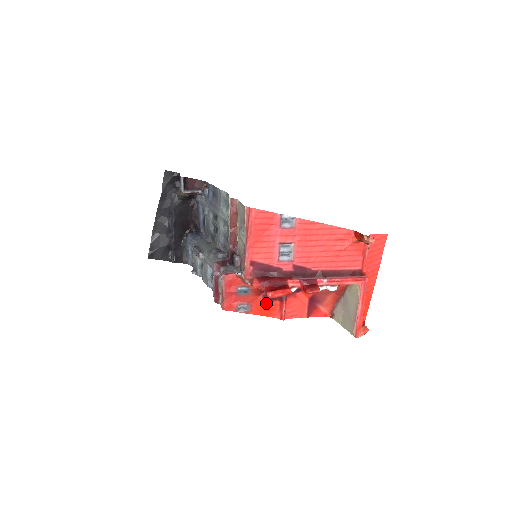
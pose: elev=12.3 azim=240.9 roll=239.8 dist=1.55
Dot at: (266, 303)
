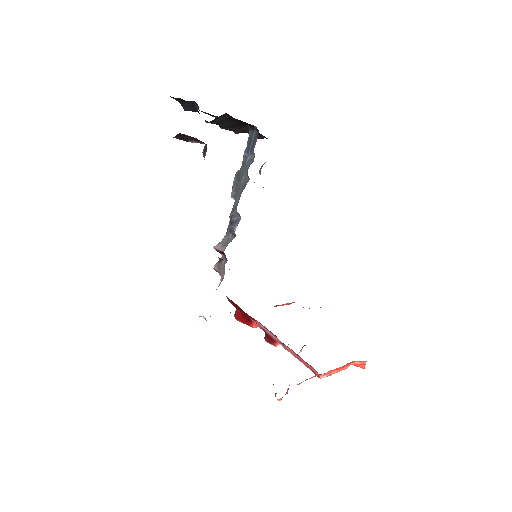
Dot at: occluded
